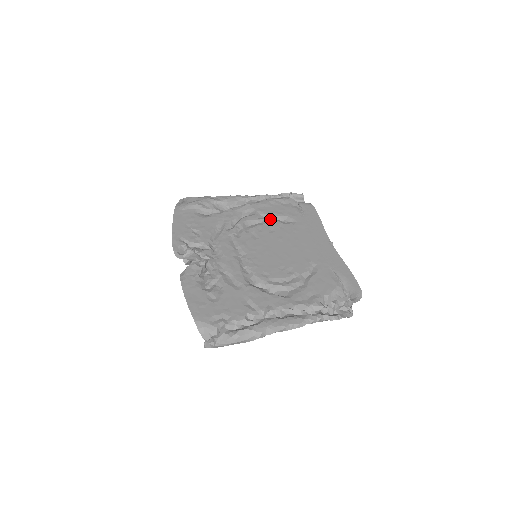
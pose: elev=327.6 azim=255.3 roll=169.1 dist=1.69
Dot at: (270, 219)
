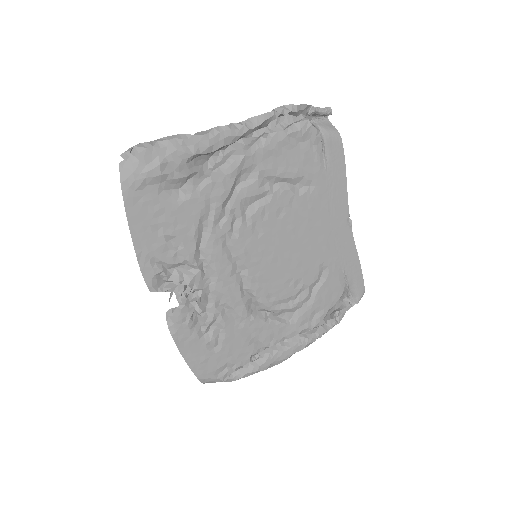
Dot at: (278, 186)
